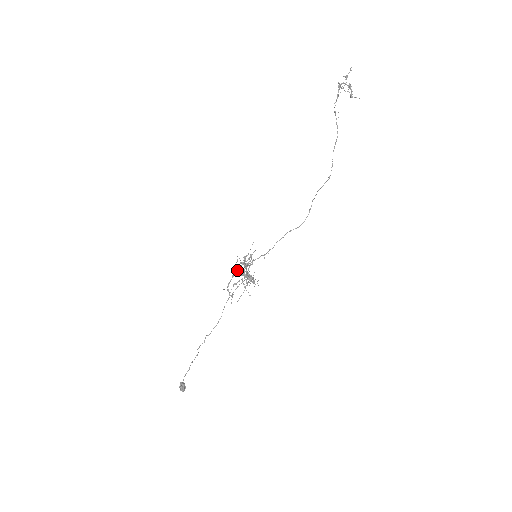
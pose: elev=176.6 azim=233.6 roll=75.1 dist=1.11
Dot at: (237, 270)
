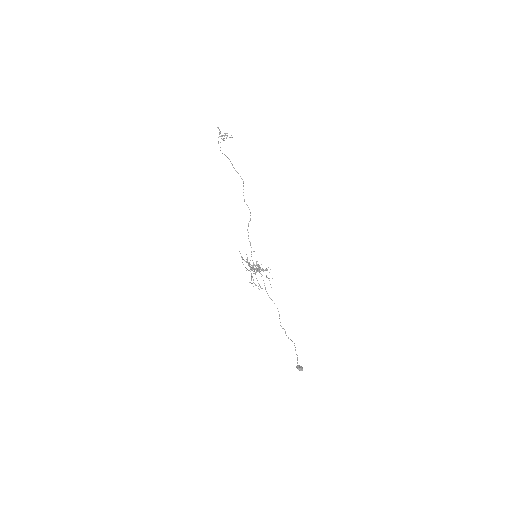
Dot at: occluded
